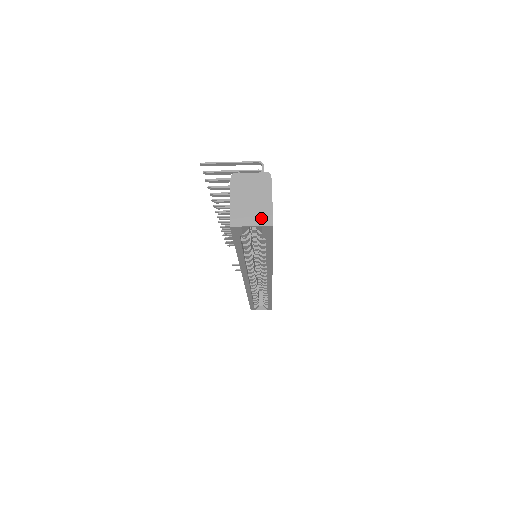
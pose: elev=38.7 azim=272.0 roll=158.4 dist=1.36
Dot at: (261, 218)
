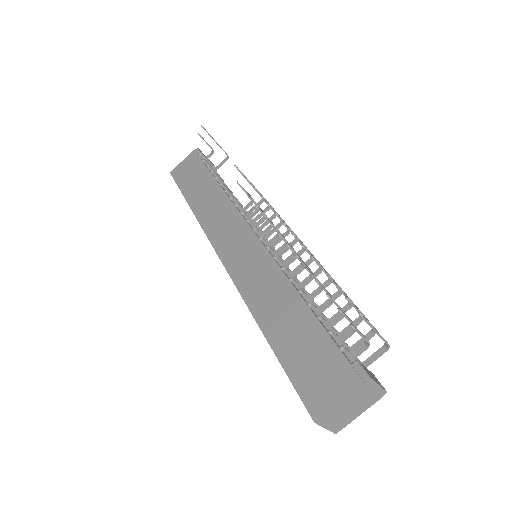
Dot at: (338, 425)
